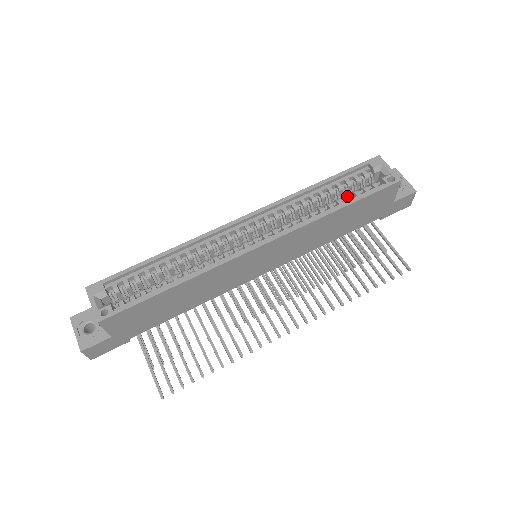
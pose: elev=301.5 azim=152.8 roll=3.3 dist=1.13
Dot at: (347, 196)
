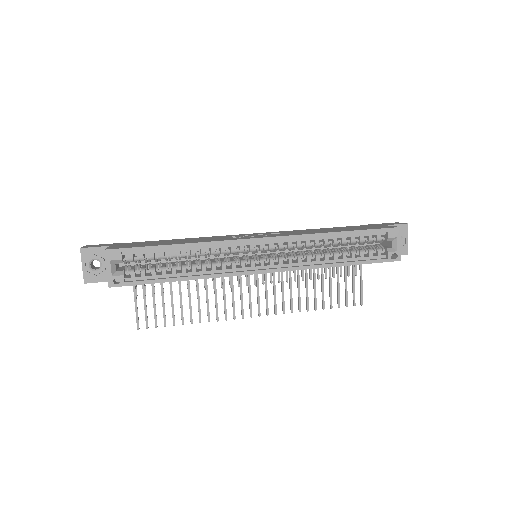
Dot at: (353, 254)
